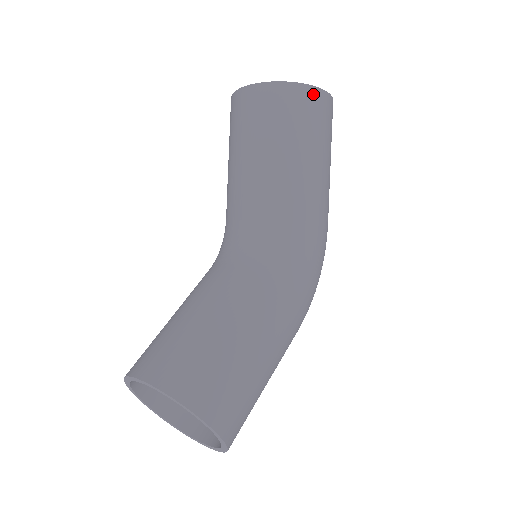
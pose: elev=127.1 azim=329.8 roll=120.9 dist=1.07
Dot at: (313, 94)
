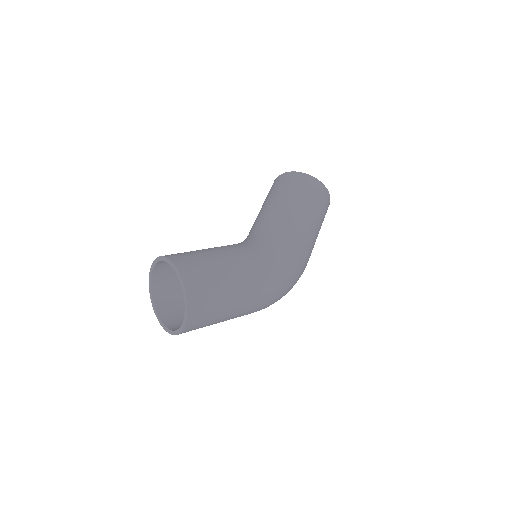
Dot at: (313, 180)
